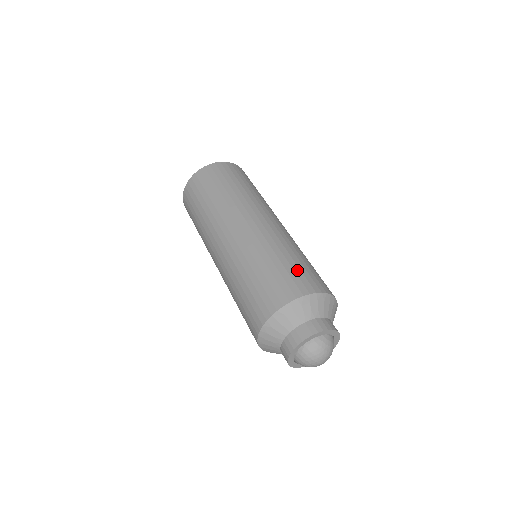
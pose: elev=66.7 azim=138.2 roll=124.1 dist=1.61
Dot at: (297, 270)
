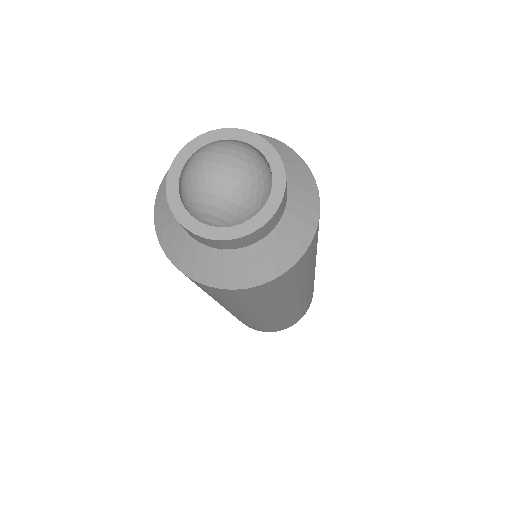
Dot at: occluded
